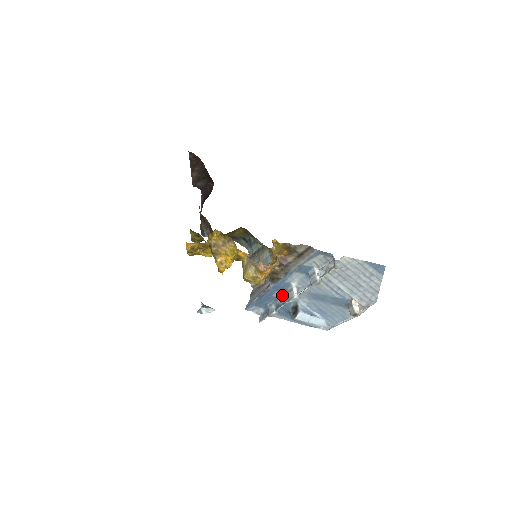
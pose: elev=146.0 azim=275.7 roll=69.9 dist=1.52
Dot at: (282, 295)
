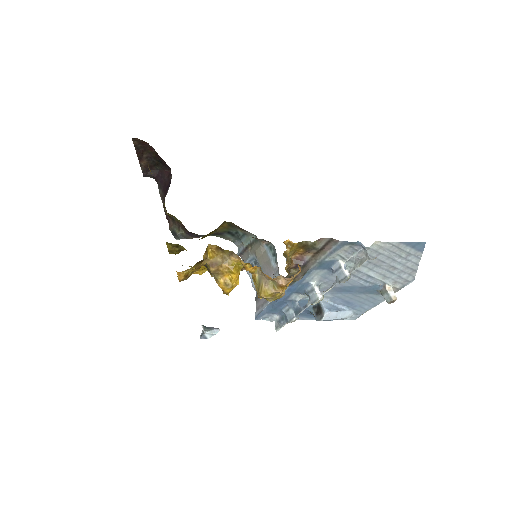
Dot at: (300, 297)
